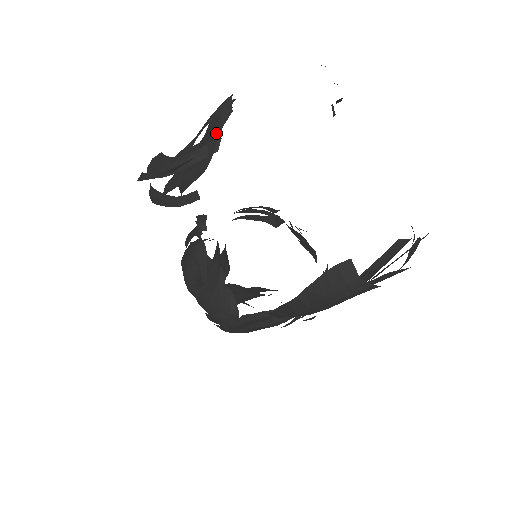
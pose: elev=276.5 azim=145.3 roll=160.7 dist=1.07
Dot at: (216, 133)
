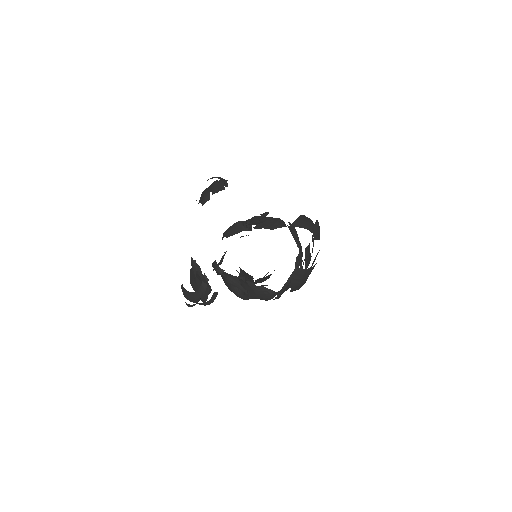
Dot at: (202, 277)
